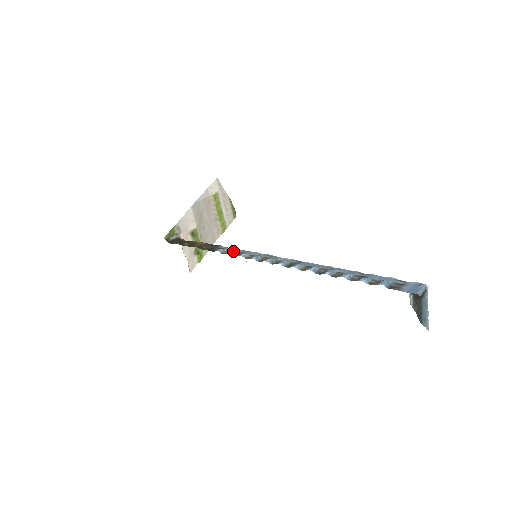
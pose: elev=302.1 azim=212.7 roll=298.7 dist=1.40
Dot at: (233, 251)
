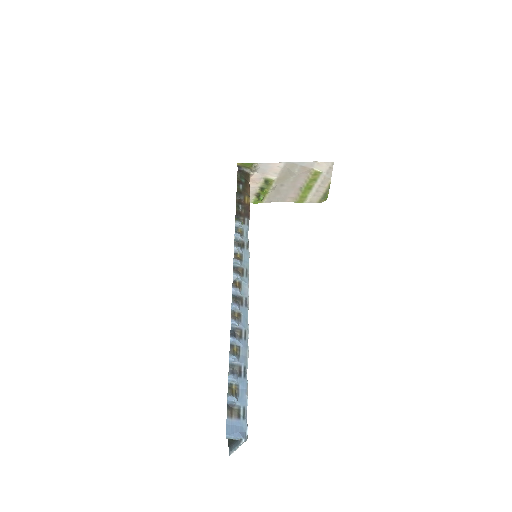
Dot at: (239, 236)
